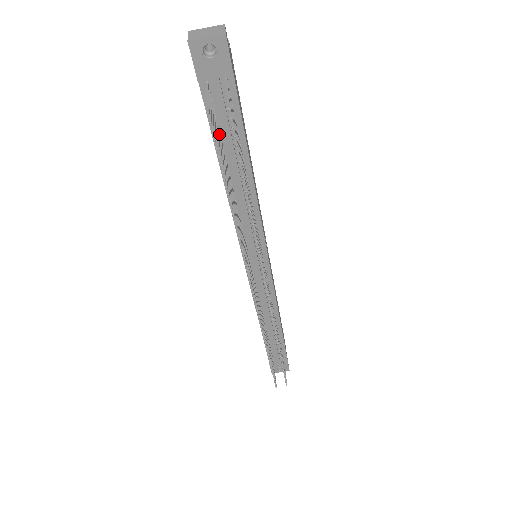
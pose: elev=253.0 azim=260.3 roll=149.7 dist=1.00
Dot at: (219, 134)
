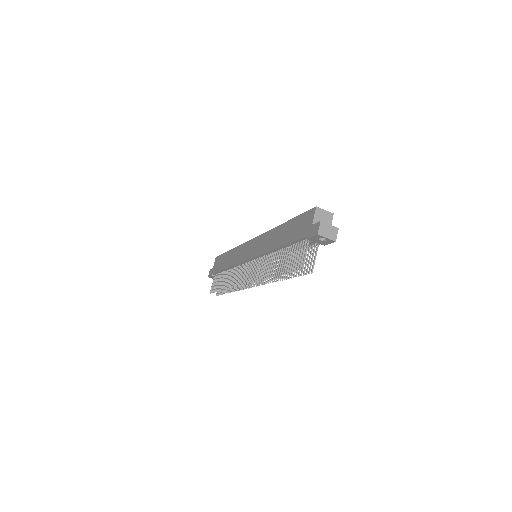
Dot at: (294, 245)
